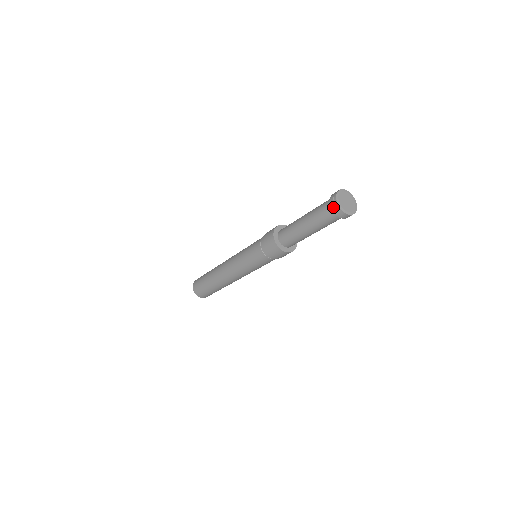
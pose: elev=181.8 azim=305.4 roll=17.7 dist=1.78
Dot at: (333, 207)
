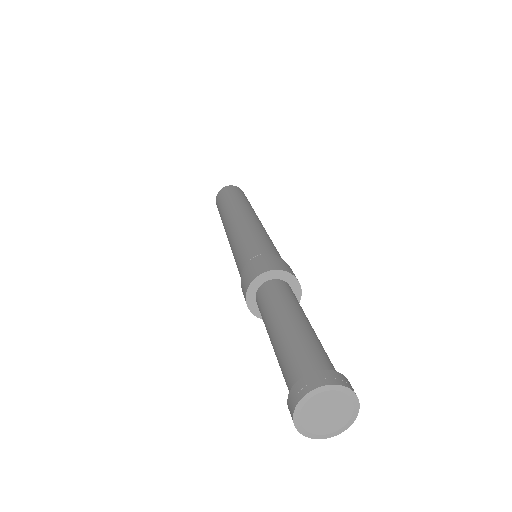
Dot at: occluded
